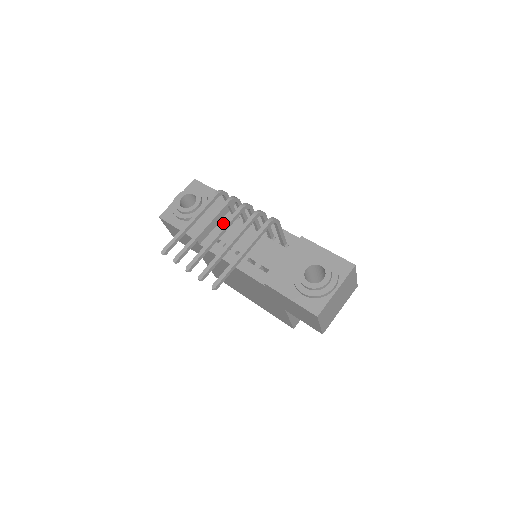
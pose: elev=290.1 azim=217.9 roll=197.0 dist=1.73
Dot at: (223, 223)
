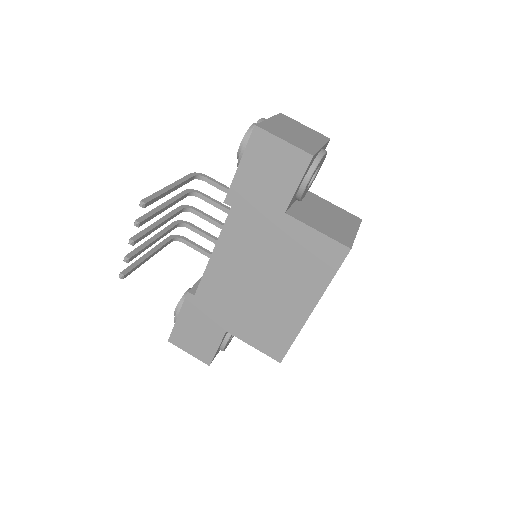
Dot at: occluded
